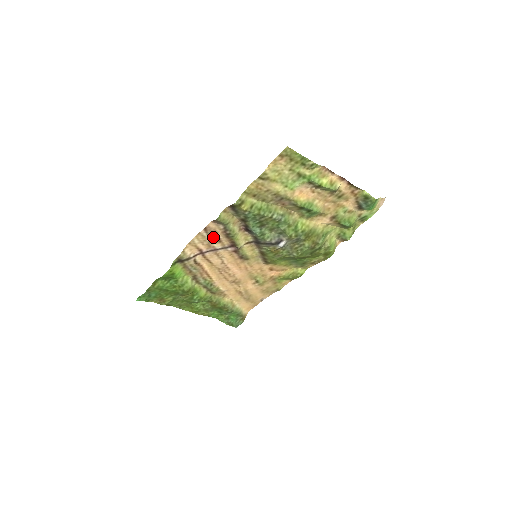
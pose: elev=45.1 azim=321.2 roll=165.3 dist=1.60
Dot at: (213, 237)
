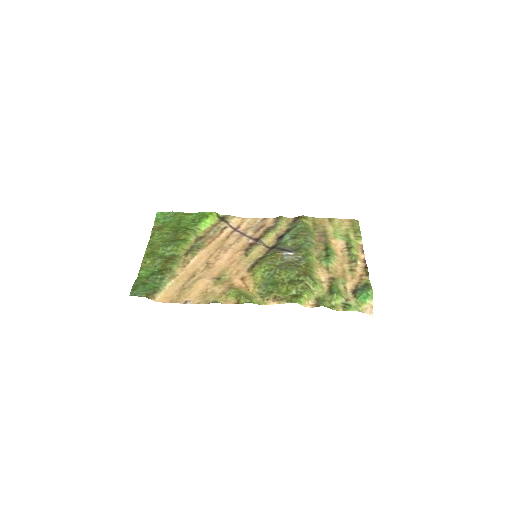
Dot at: (258, 227)
